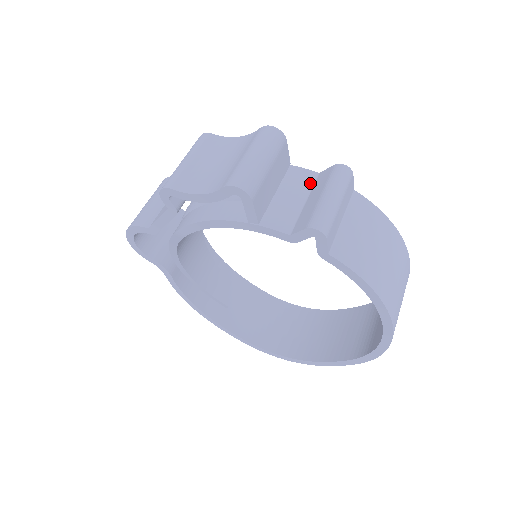
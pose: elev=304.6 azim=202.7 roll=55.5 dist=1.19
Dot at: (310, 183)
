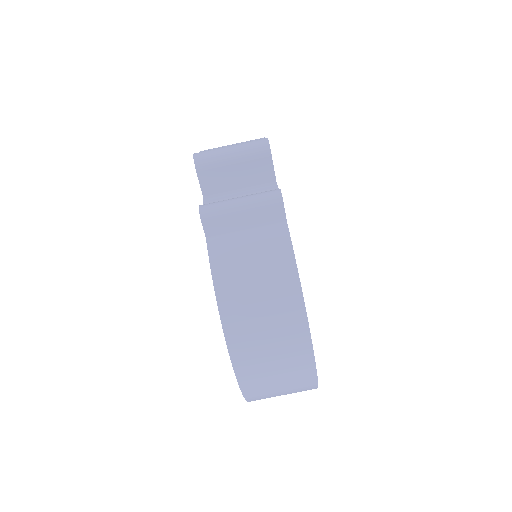
Dot at: occluded
